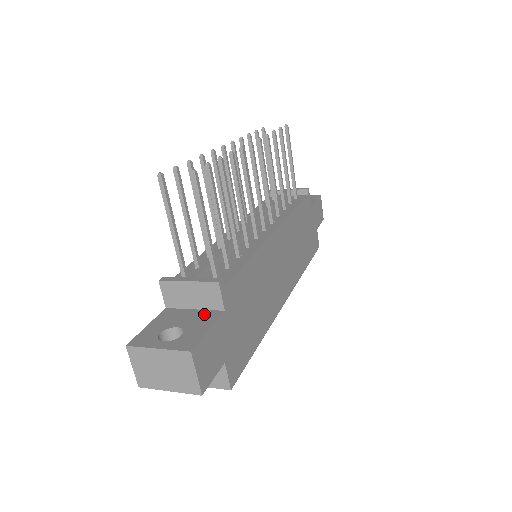
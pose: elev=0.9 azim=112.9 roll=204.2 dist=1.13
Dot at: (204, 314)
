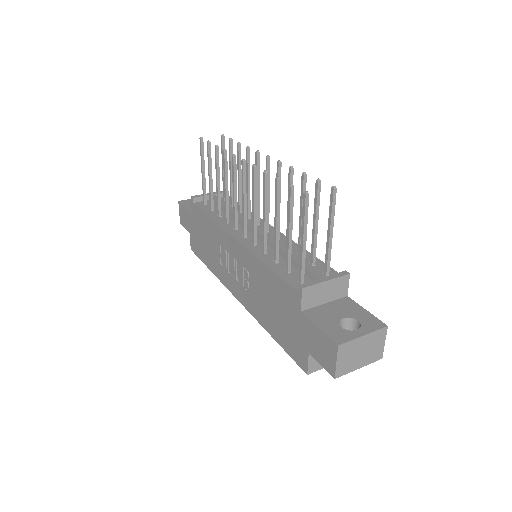
Dot at: (340, 303)
